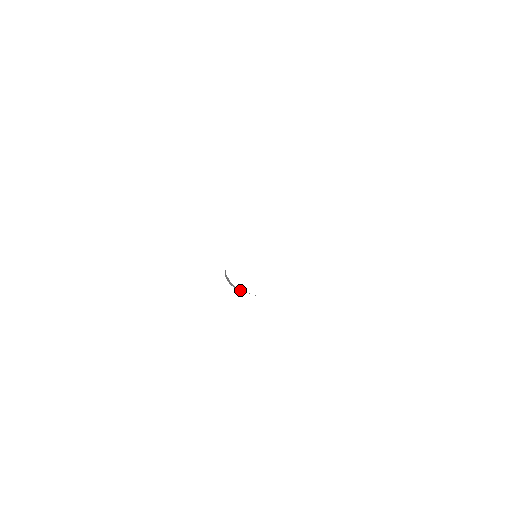
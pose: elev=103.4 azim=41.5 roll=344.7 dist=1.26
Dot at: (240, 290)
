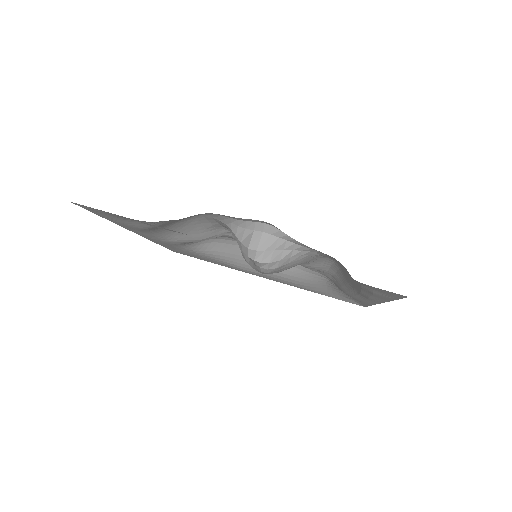
Dot at: (276, 237)
